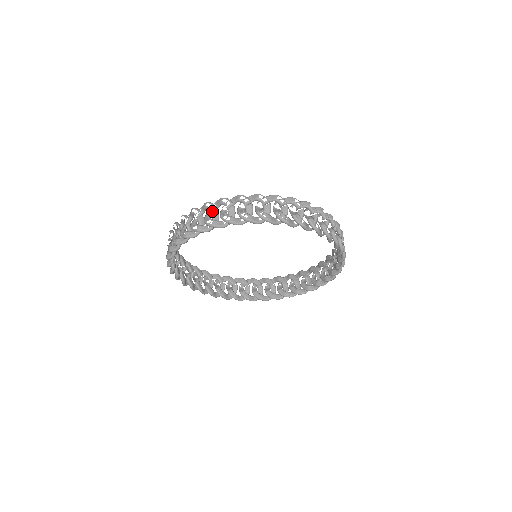
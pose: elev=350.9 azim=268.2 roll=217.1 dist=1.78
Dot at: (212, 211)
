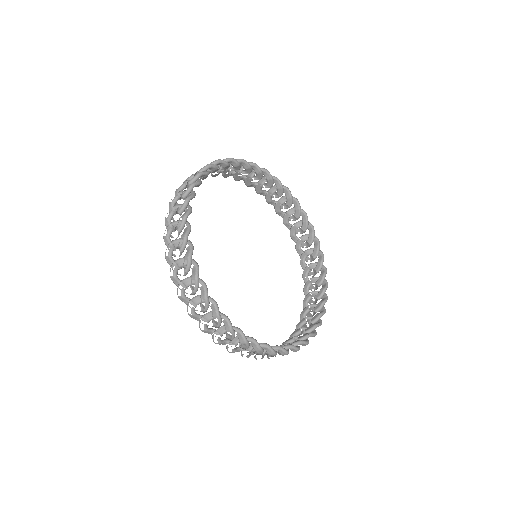
Dot at: (239, 173)
